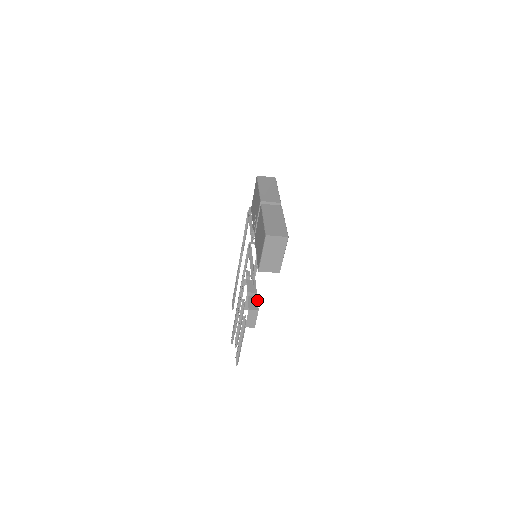
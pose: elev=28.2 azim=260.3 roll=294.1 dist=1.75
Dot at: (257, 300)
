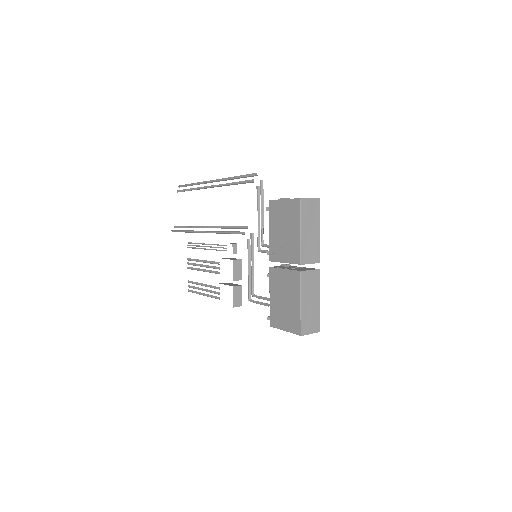
Dot at: occluded
